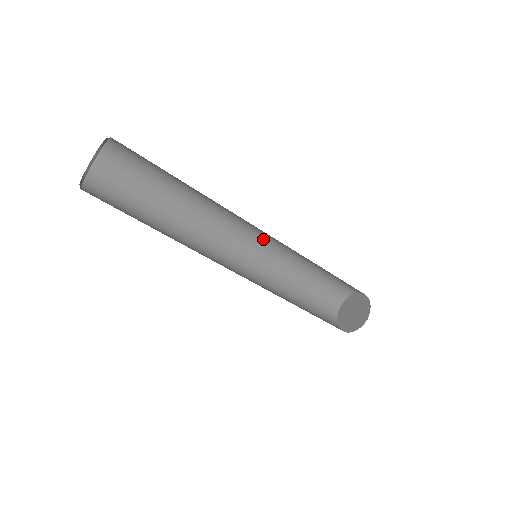
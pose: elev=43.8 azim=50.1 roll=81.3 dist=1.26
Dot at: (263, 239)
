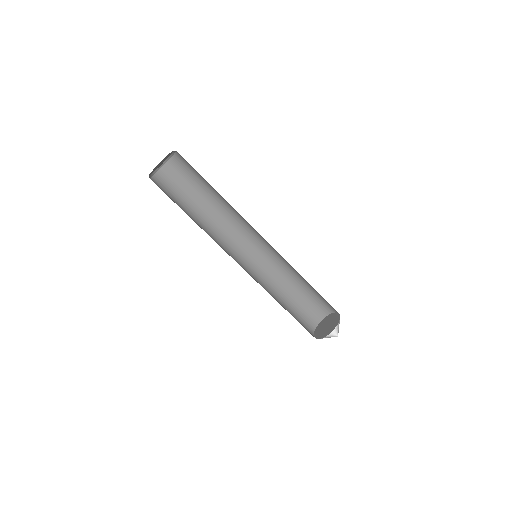
Dot at: (259, 253)
